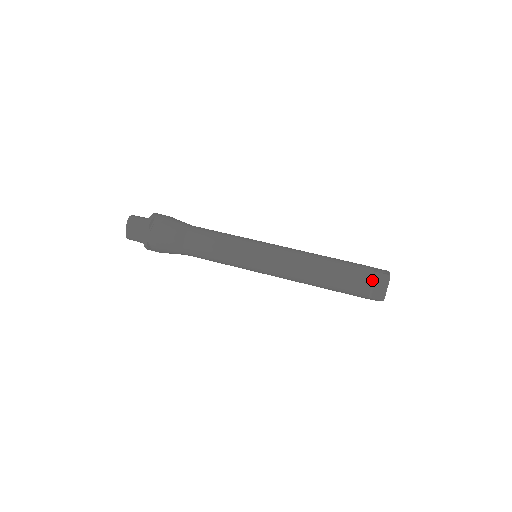
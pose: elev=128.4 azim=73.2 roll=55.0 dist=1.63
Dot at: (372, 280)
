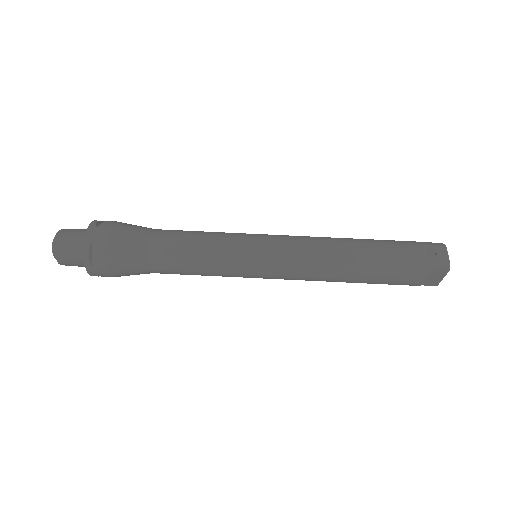
Dot at: (425, 276)
